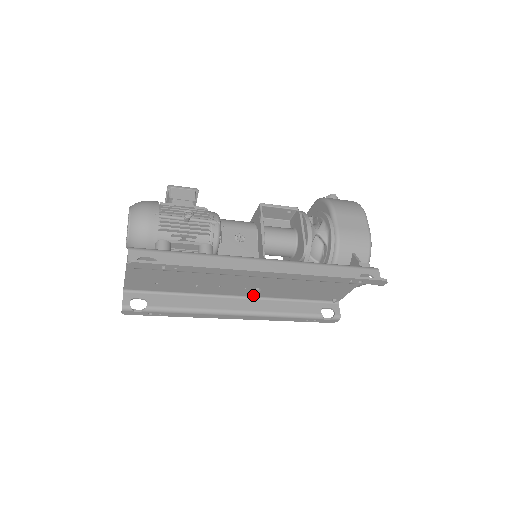
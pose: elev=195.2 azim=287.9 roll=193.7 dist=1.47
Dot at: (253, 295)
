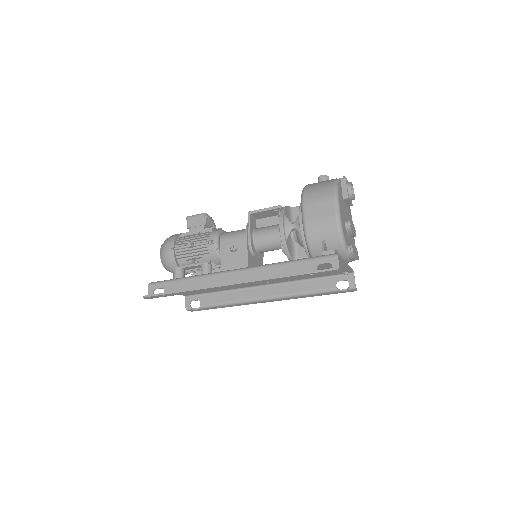
Dot at: (272, 283)
